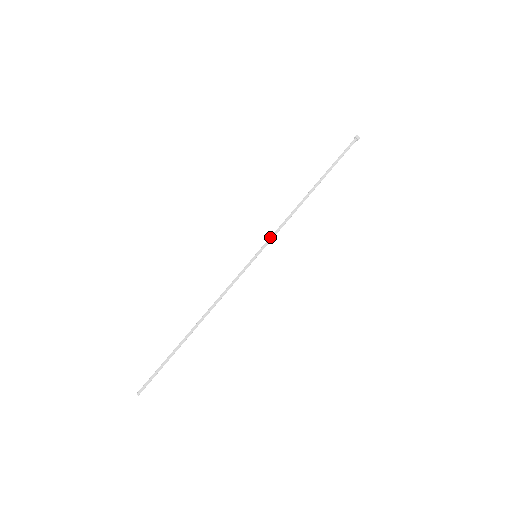
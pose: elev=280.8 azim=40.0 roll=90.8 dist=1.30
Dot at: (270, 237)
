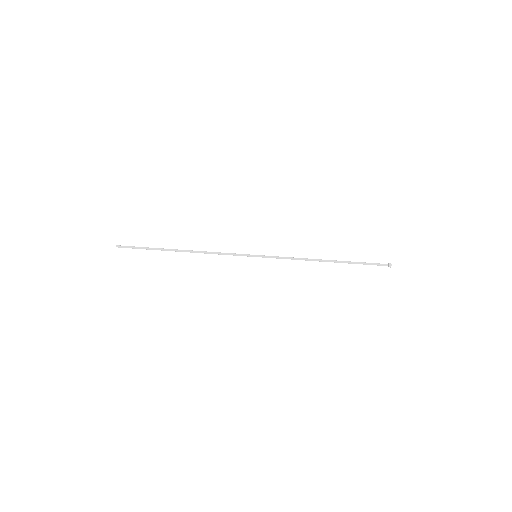
Dot at: (275, 256)
